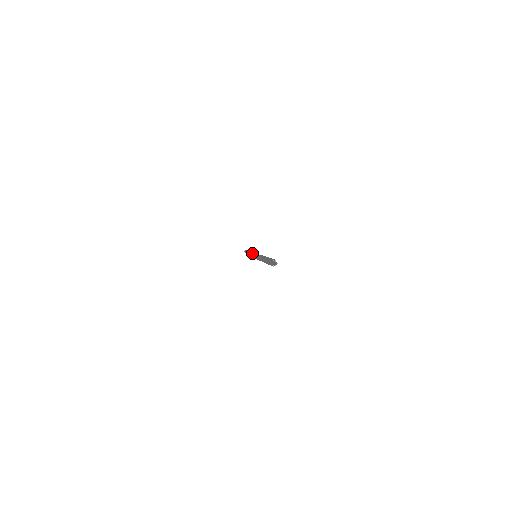
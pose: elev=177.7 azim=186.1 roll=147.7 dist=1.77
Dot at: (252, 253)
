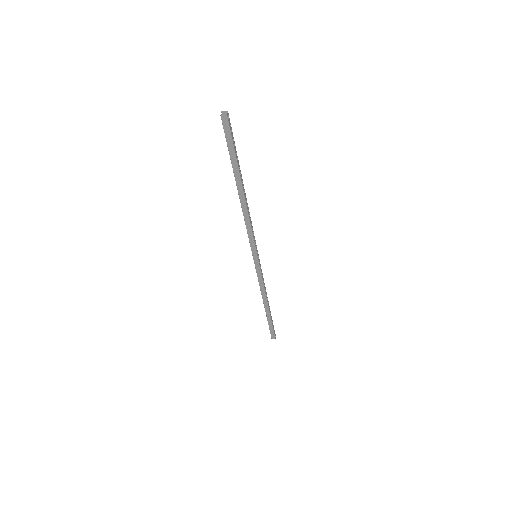
Dot at: occluded
